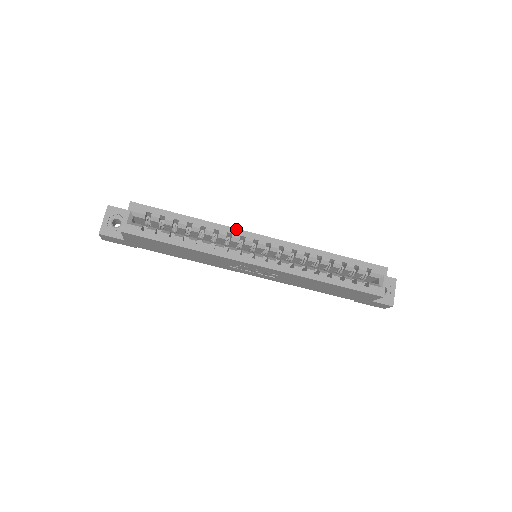
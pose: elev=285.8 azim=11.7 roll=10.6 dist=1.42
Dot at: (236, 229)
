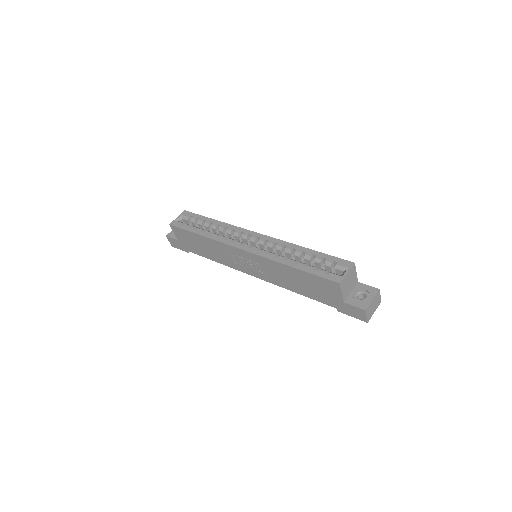
Dot at: (240, 228)
